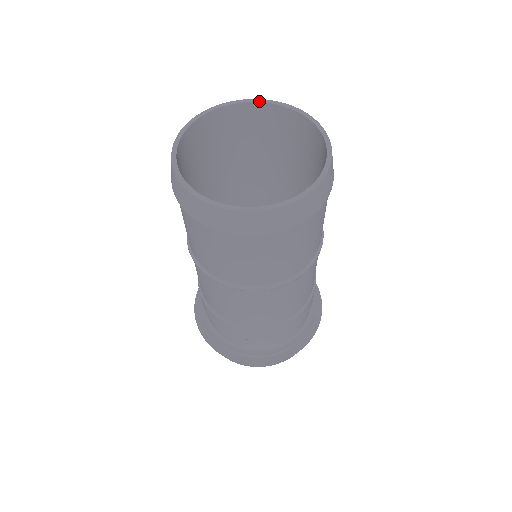
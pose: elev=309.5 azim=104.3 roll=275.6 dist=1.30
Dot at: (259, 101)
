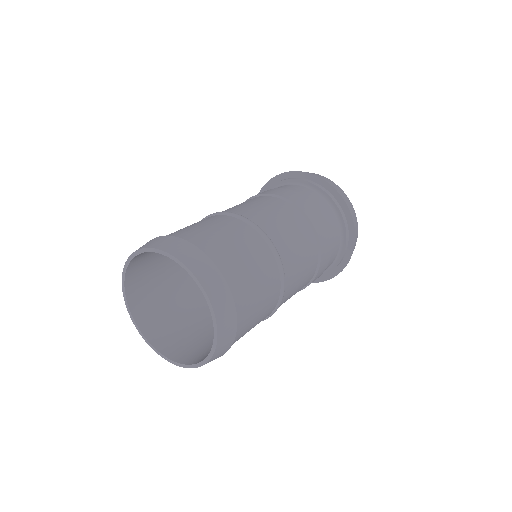
Dot at: (178, 263)
